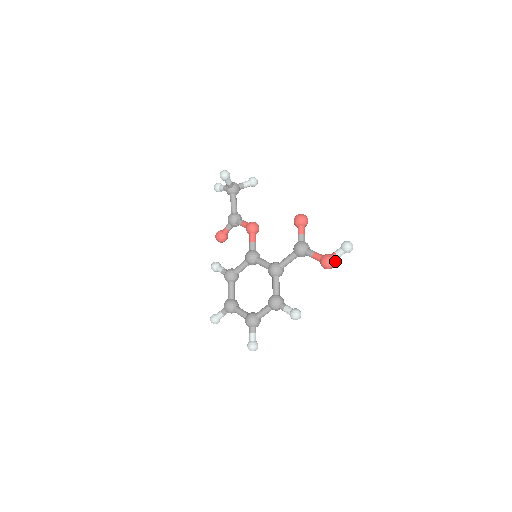
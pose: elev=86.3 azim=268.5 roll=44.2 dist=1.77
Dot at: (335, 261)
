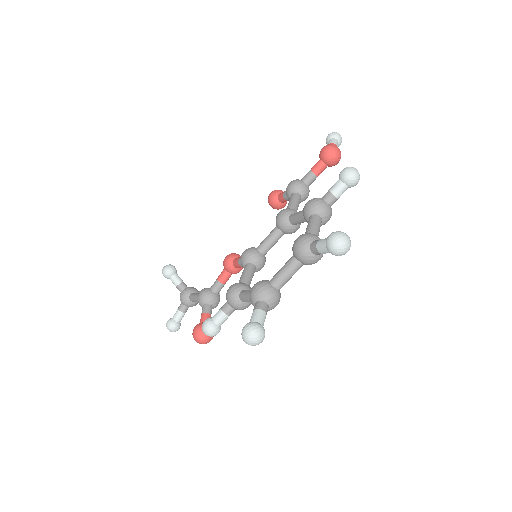
Dot at: occluded
